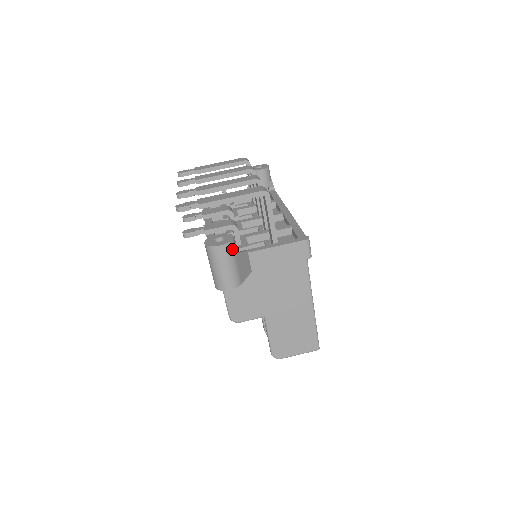
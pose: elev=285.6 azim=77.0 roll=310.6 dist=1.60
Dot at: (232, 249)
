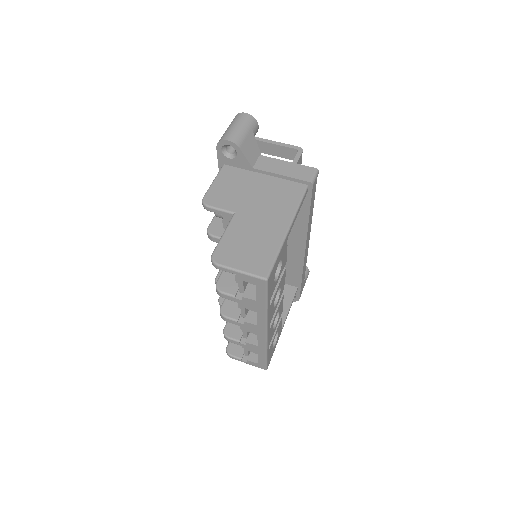
Dot at: (252, 123)
